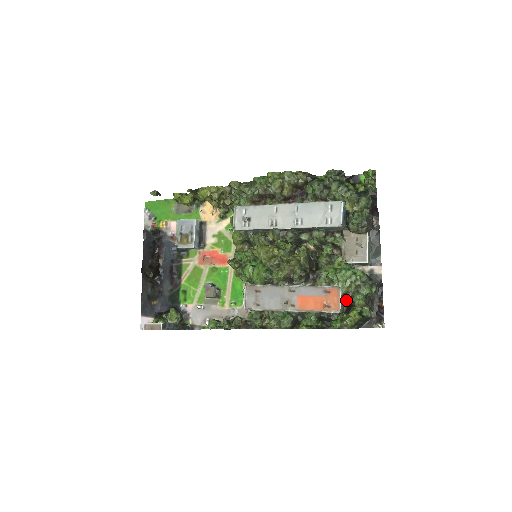
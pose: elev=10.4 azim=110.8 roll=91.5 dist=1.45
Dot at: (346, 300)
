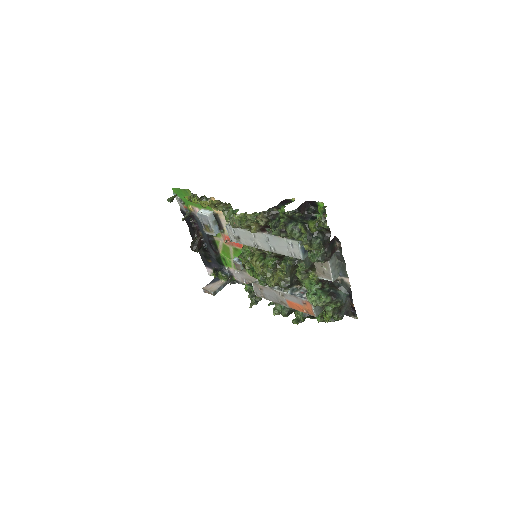
Dot at: occluded
